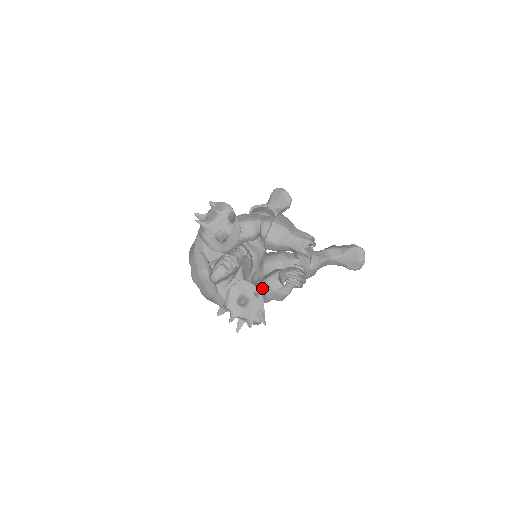
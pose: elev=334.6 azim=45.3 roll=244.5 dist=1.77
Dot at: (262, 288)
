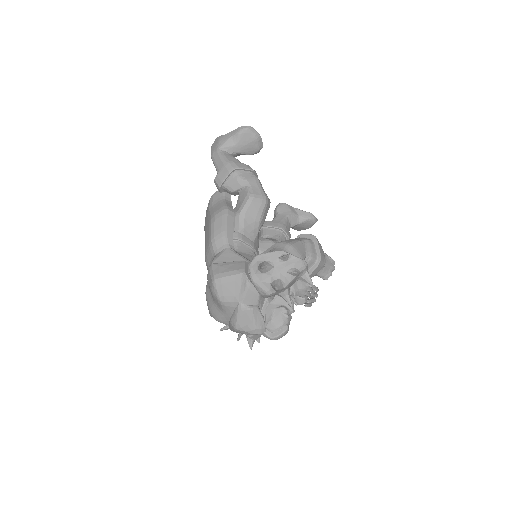
Dot at: occluded
